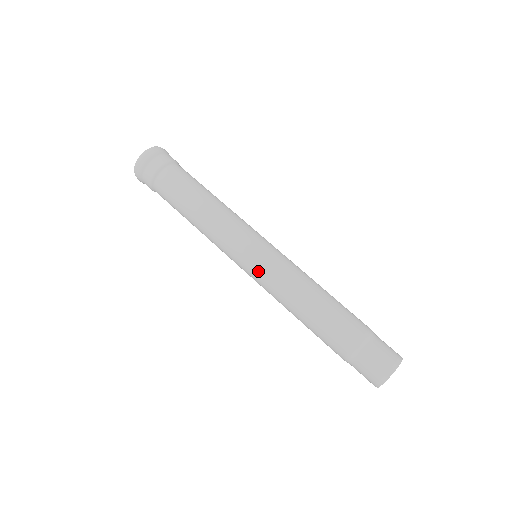
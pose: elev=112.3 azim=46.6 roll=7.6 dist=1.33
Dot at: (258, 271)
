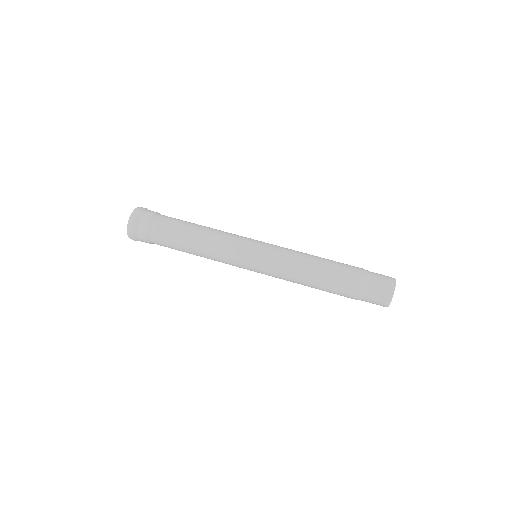
Dot at: (266, 263)
